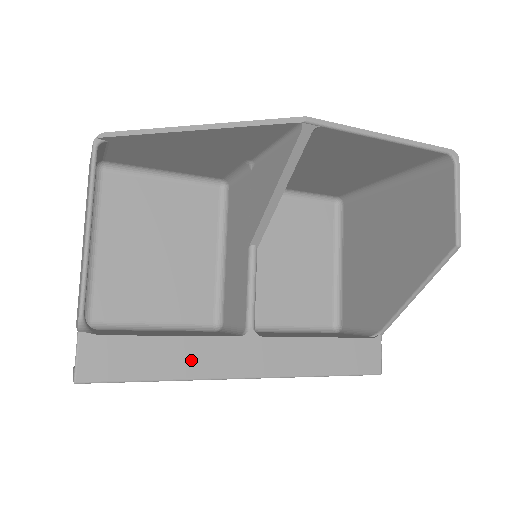
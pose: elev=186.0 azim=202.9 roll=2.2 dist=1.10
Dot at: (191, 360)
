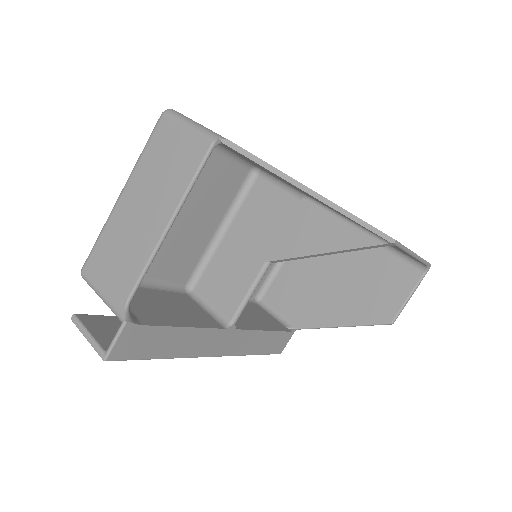
Dot at: (189, 345)
